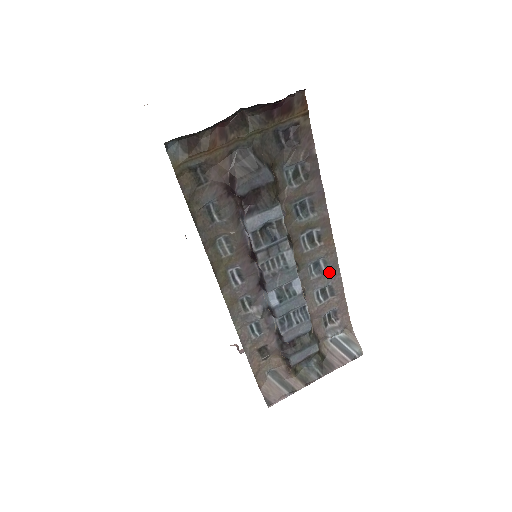
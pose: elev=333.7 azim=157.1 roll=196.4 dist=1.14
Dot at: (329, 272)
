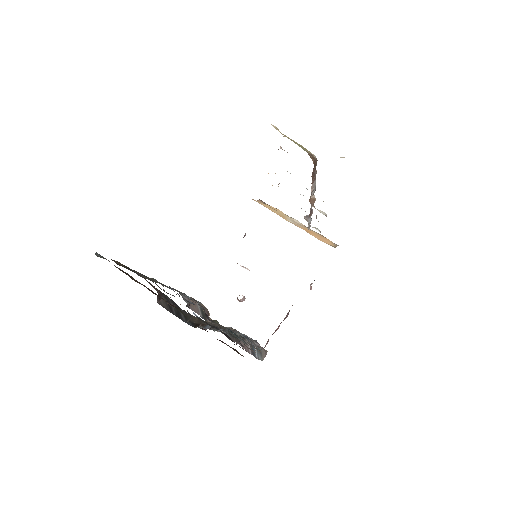
Dot at: occluded
